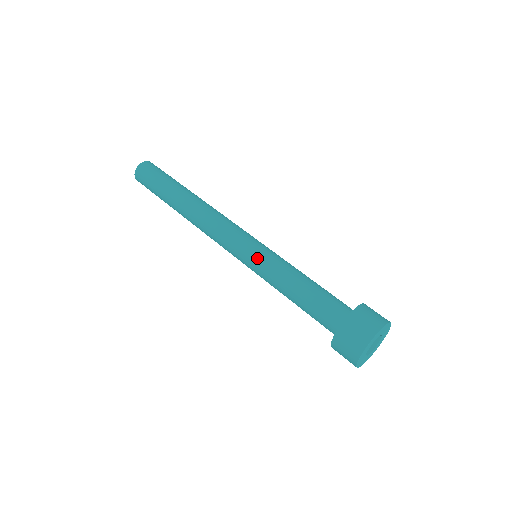
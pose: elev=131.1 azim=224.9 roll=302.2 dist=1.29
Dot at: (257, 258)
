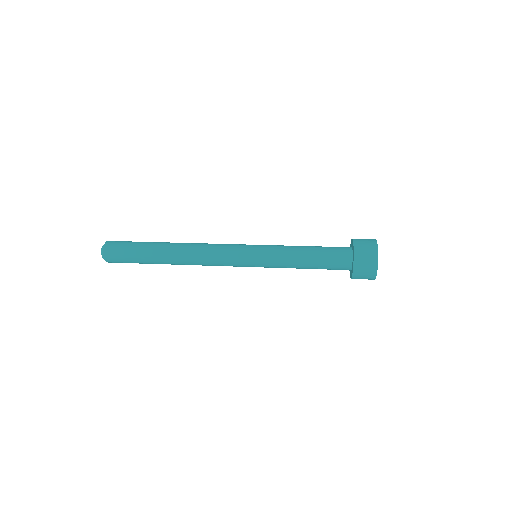
Dot at: (264, 246)
